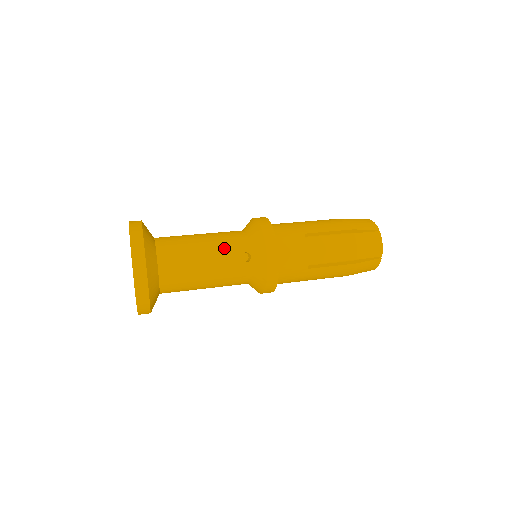
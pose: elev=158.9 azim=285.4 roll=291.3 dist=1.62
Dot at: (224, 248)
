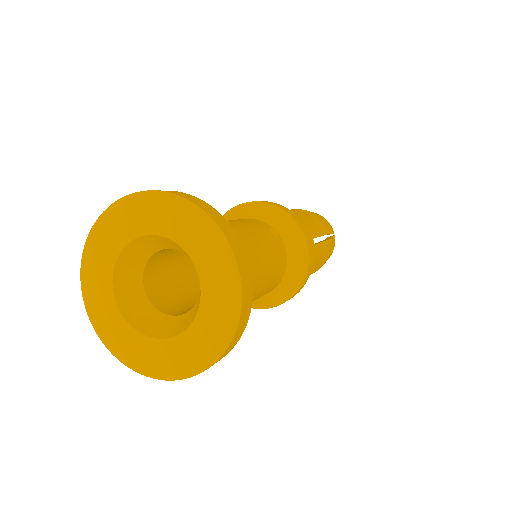
Dot at: (249, 224)
